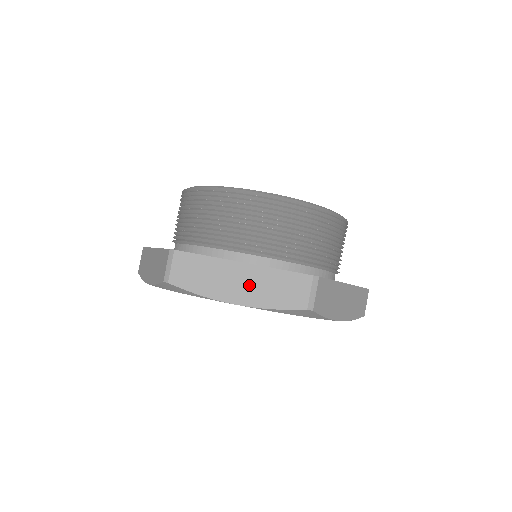
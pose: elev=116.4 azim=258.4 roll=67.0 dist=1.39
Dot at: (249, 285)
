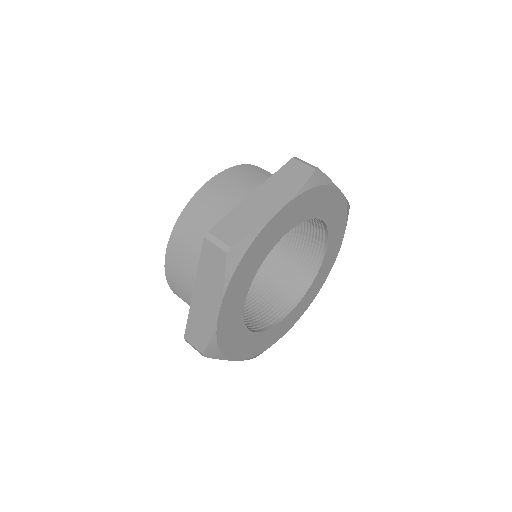
Dot at: (272, 195)
